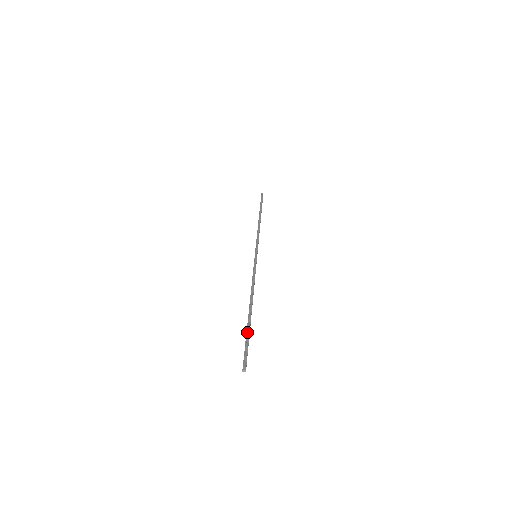
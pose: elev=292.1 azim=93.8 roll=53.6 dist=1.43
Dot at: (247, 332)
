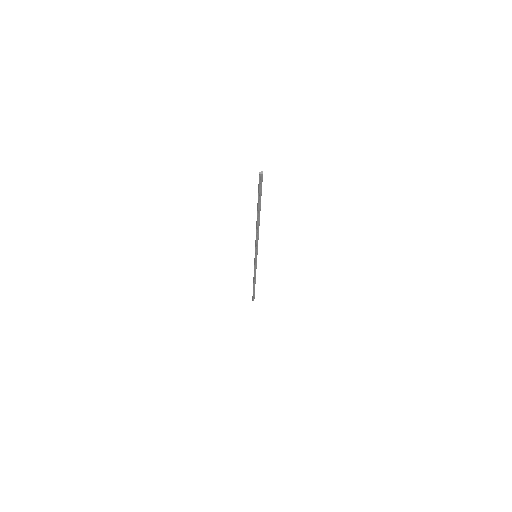
Dot at: (258, 198)
